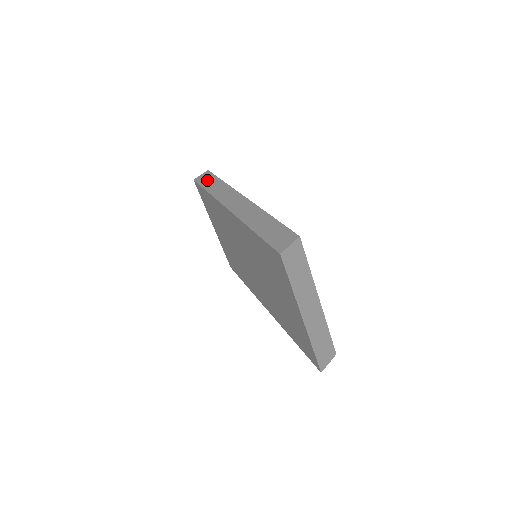
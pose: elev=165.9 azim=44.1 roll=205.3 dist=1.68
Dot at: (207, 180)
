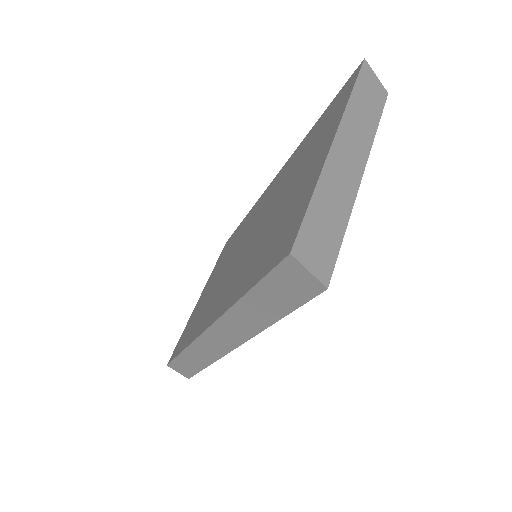
Dot at: occluded
